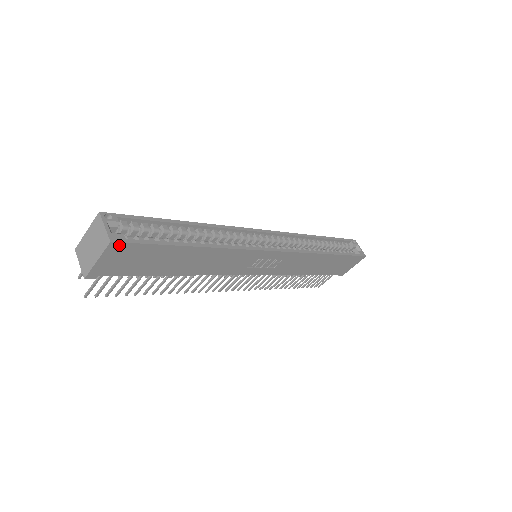
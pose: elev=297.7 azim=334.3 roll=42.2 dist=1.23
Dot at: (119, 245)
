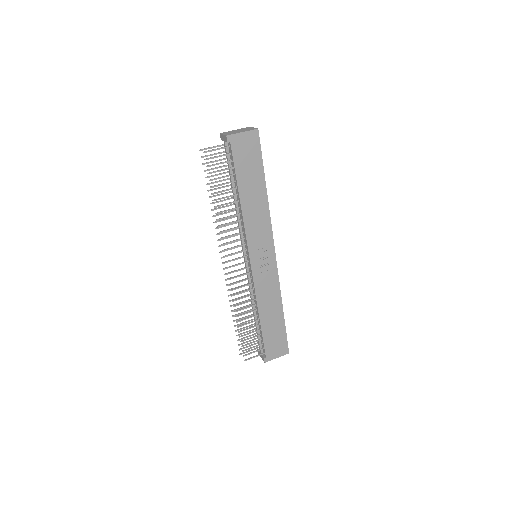
Dot at: (257, 136)
